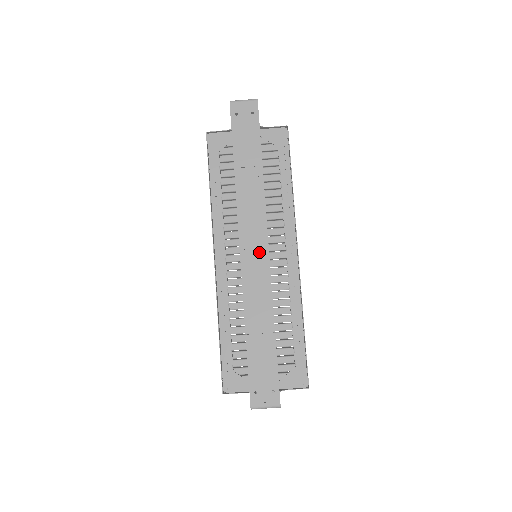
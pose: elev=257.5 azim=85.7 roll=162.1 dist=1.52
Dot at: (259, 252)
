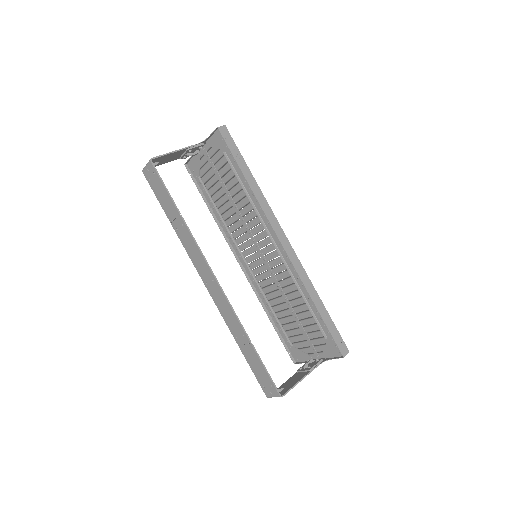
Dot at: (213, 284)
